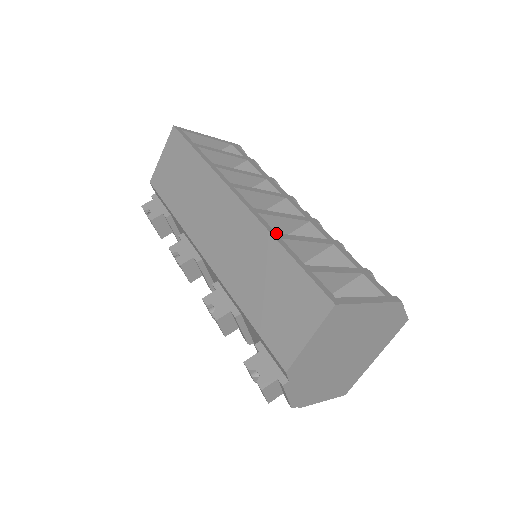
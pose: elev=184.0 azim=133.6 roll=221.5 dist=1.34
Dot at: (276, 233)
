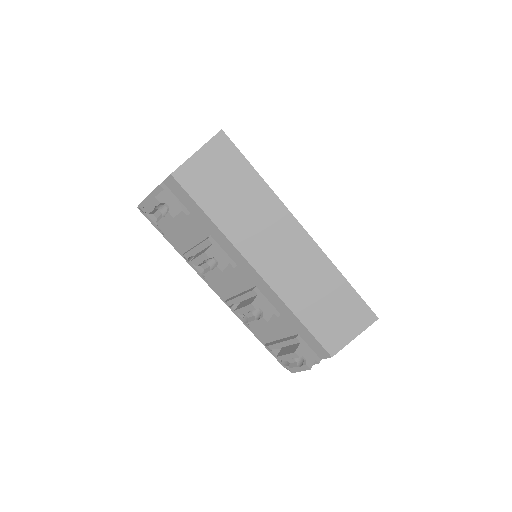
Dot at: (333, 264)
